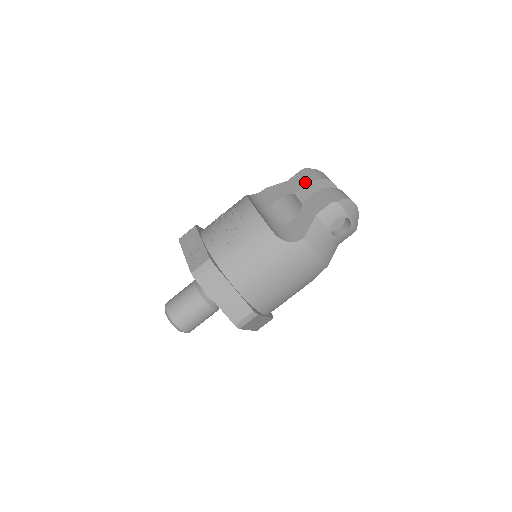
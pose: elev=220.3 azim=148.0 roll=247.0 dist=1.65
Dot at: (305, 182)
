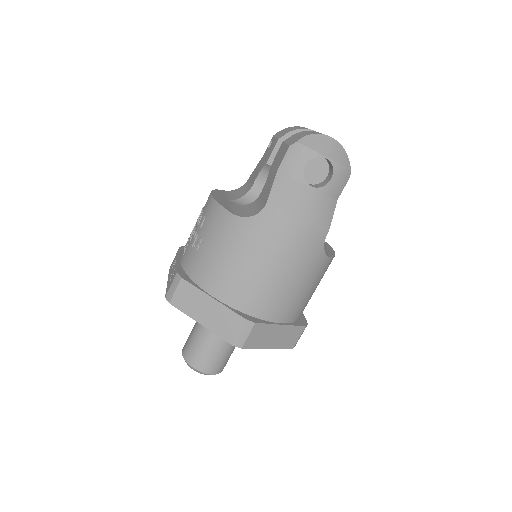
Dot at: (274, 145)
